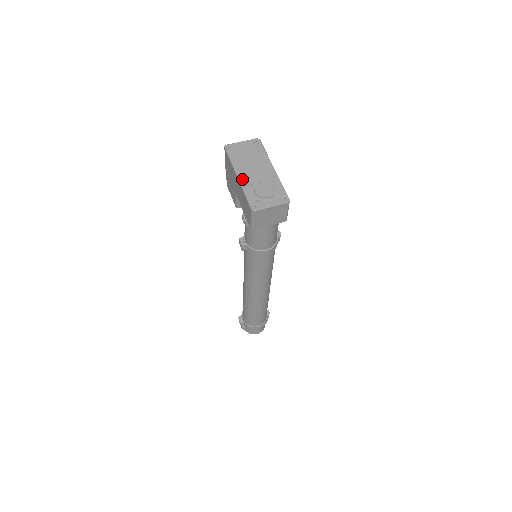
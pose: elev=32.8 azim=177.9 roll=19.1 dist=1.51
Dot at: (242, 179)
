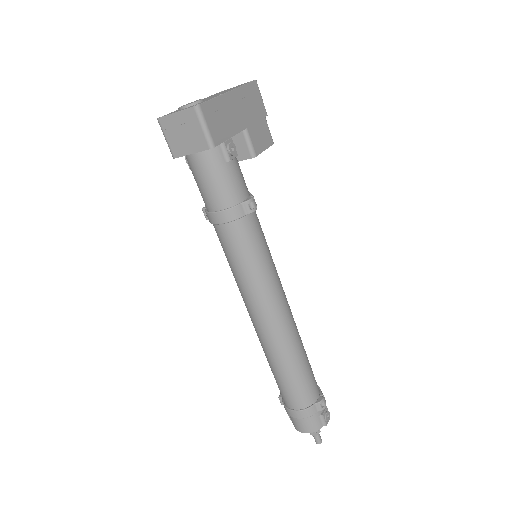
Dot at: occluded
